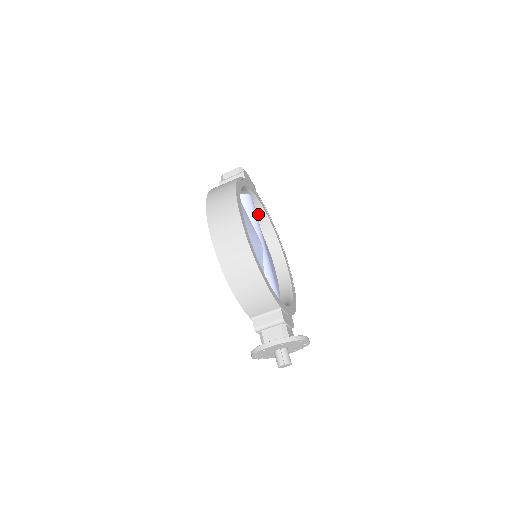
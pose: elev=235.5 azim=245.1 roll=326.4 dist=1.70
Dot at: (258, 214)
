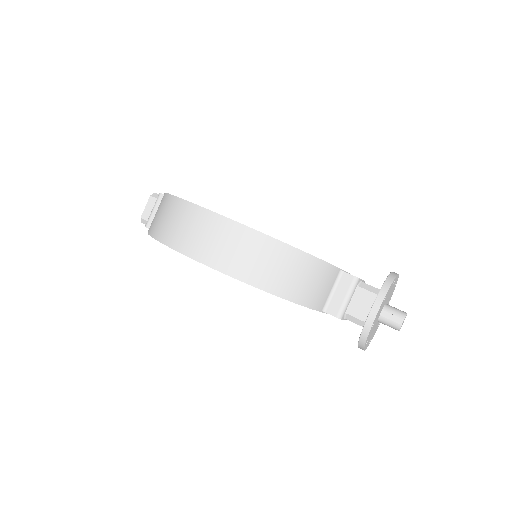
Dot at: occluded
